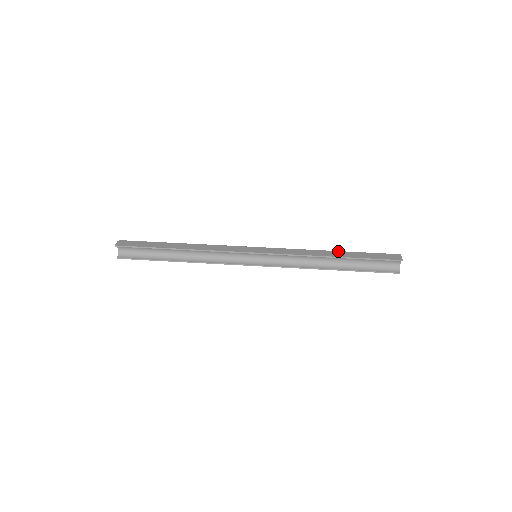
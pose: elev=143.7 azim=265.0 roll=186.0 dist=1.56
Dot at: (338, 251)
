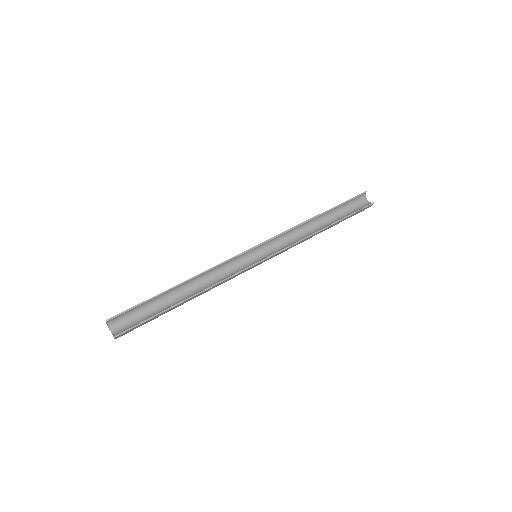
Dot at: occluded
